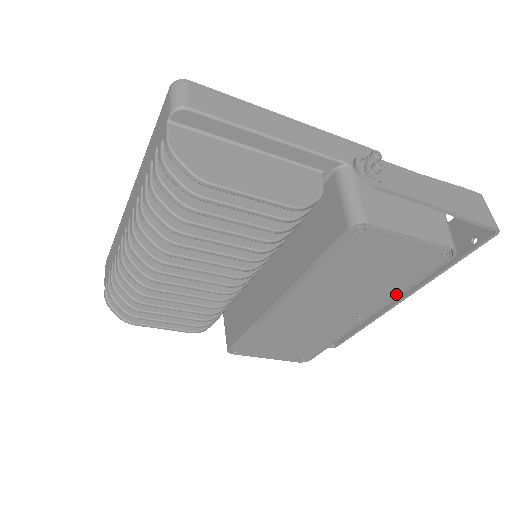
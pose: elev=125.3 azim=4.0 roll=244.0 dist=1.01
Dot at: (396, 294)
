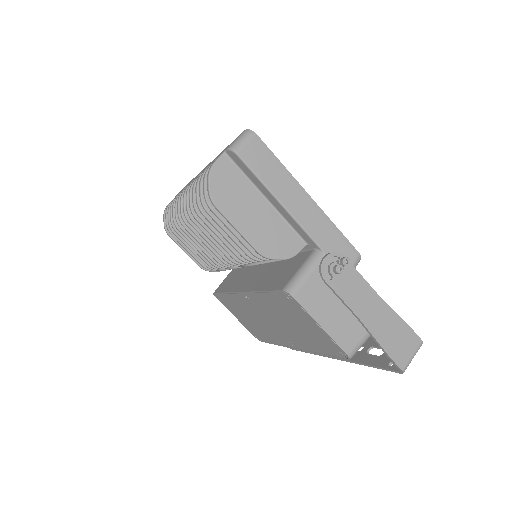
Dot at: (313, 350)
